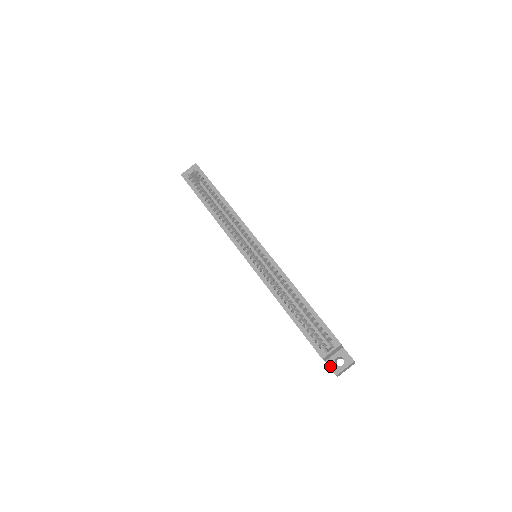
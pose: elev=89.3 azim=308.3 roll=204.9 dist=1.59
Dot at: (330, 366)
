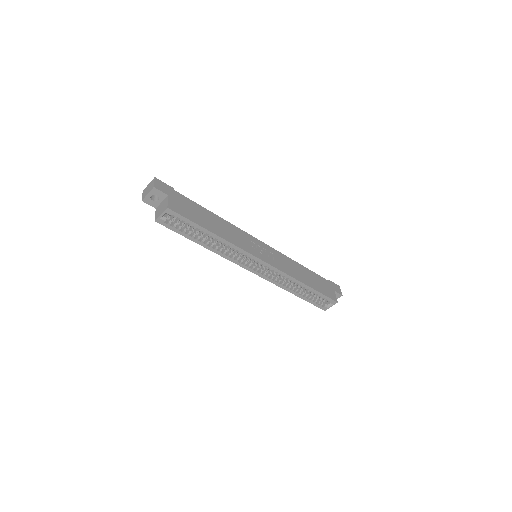
Dot at: occluded
